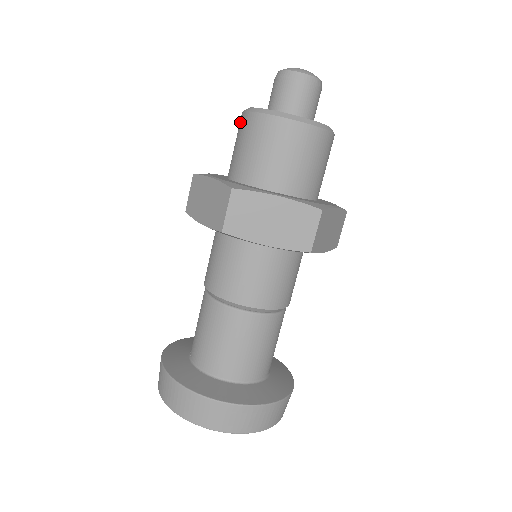
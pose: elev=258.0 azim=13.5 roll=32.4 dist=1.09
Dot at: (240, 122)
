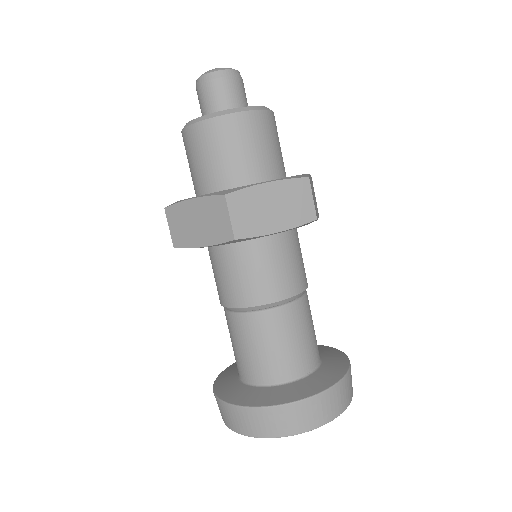
Dot at: occluded
